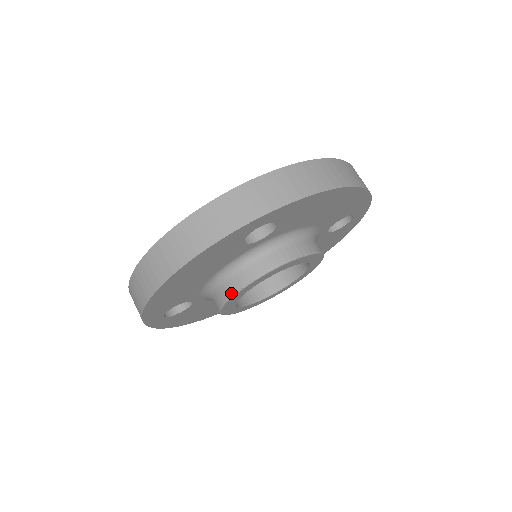
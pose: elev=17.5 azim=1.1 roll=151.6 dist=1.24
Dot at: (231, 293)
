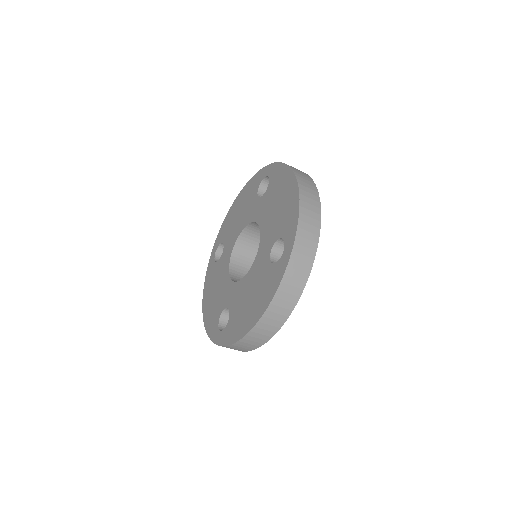
Dot at: occluded
